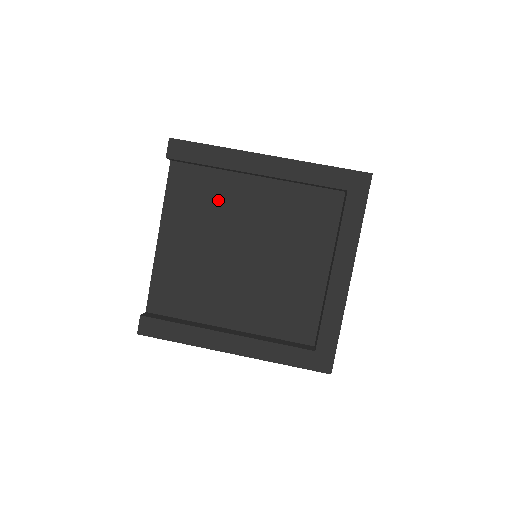
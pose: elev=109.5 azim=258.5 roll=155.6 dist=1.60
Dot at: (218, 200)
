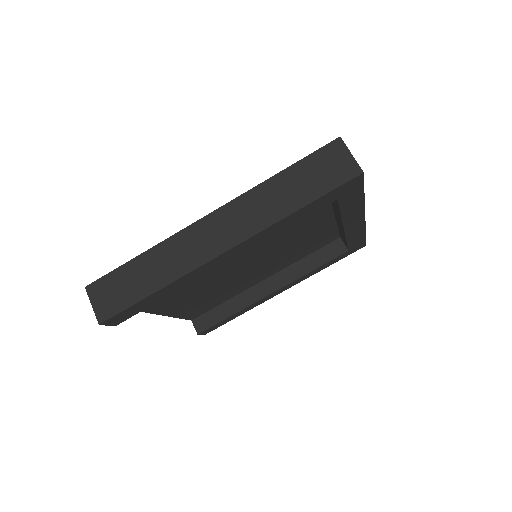
Dot at: occluded
